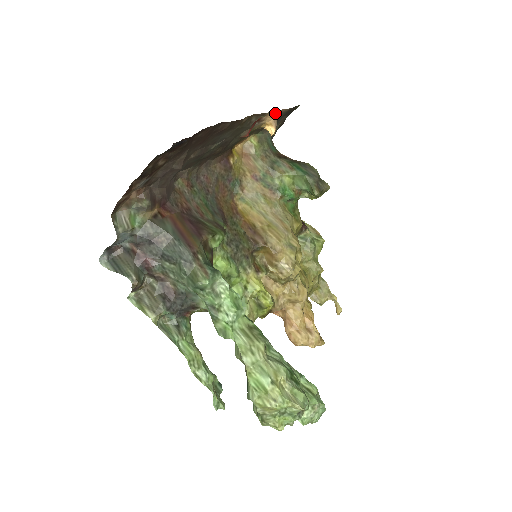
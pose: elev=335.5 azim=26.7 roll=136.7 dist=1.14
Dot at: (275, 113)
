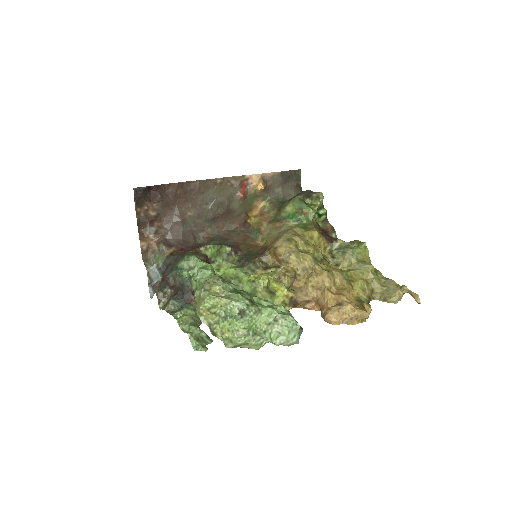
Dot at: (258, 175)
